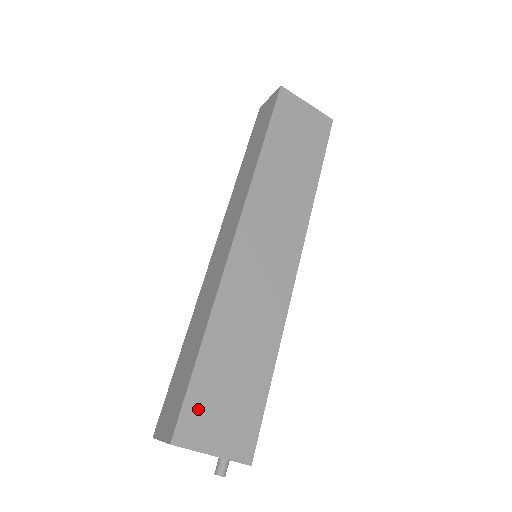
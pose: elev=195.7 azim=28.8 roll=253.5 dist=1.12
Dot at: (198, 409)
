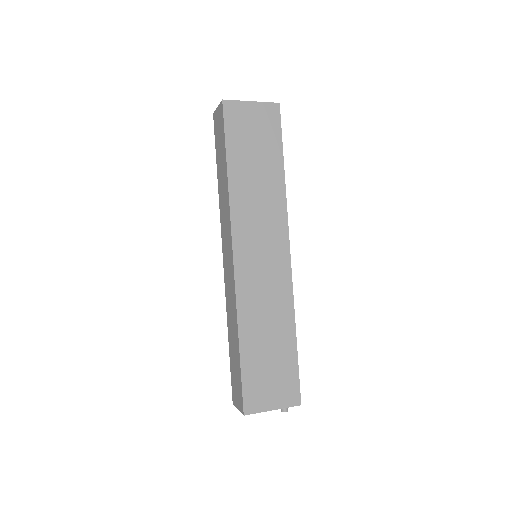
Dot at: (253, 388)
